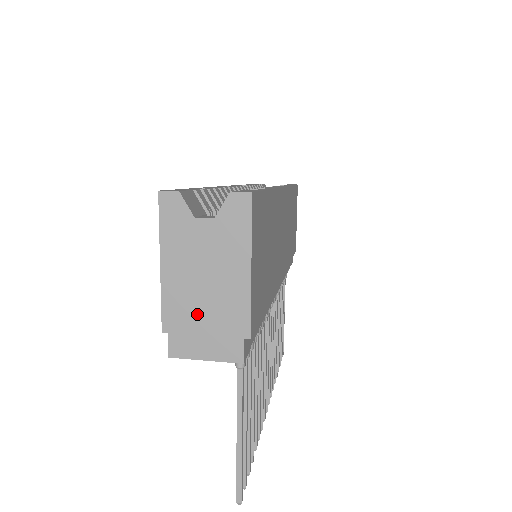
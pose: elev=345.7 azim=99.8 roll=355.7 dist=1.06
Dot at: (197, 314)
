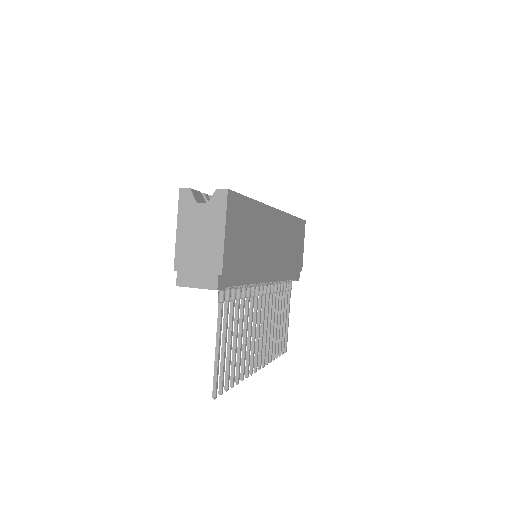
Dot at: (194, 259)
